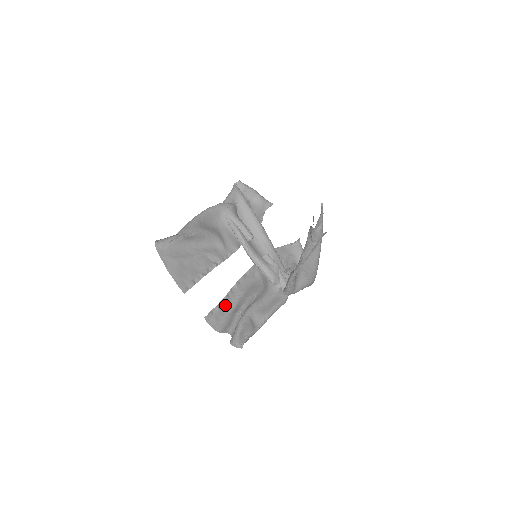
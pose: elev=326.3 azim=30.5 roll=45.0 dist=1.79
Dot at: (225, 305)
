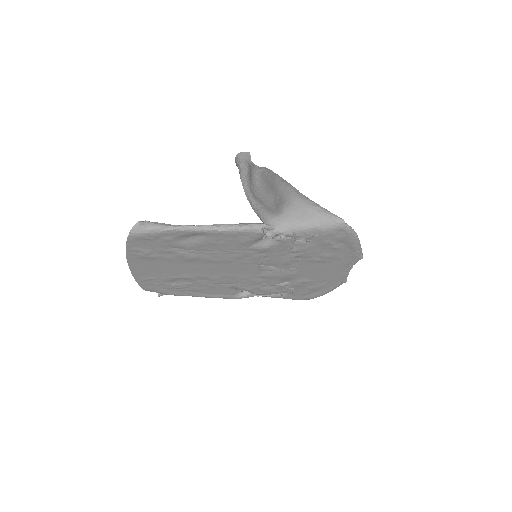
Dot at: (174, 257)
